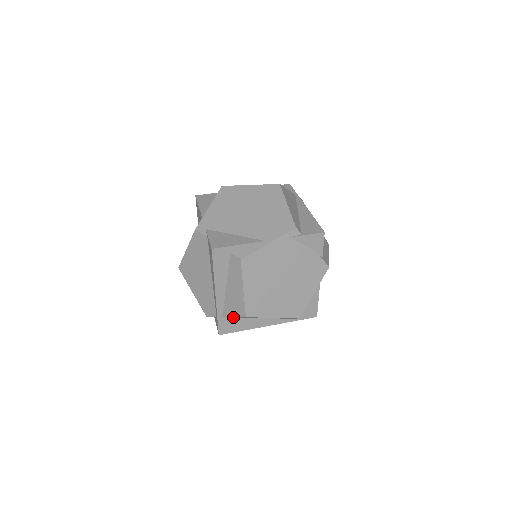
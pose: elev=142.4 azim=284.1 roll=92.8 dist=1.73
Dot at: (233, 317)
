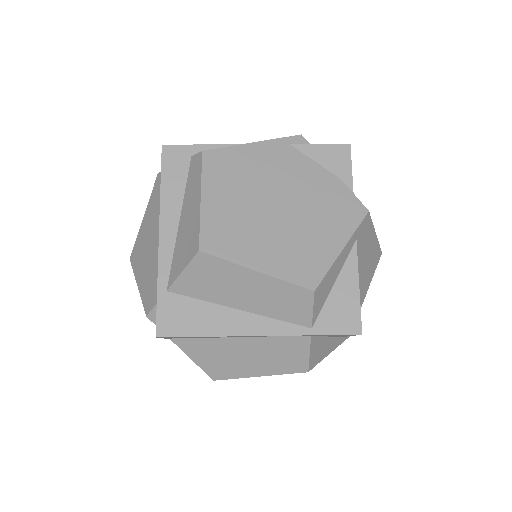
Dot at: (187, 296)
